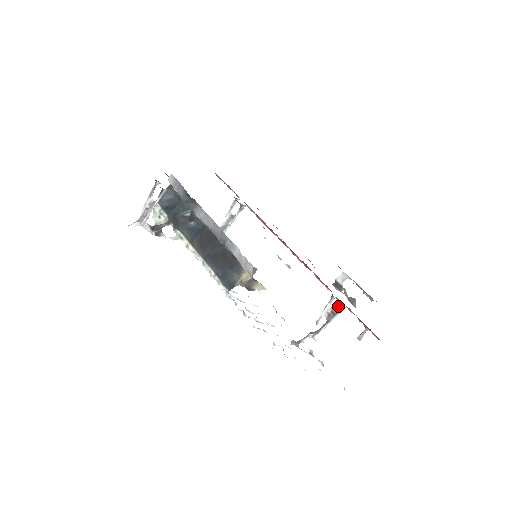
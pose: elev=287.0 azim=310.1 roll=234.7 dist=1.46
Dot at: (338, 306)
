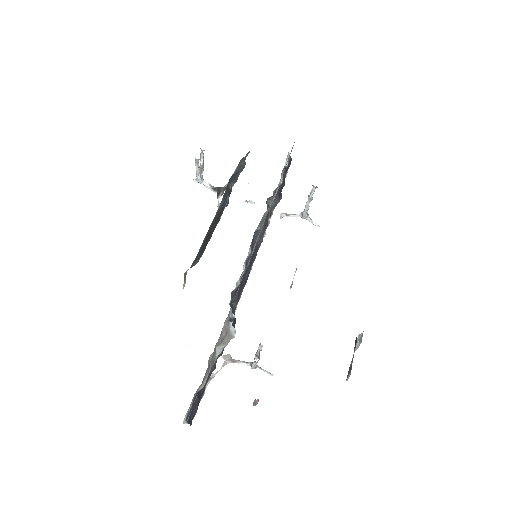
Dot at: (257, 355)
